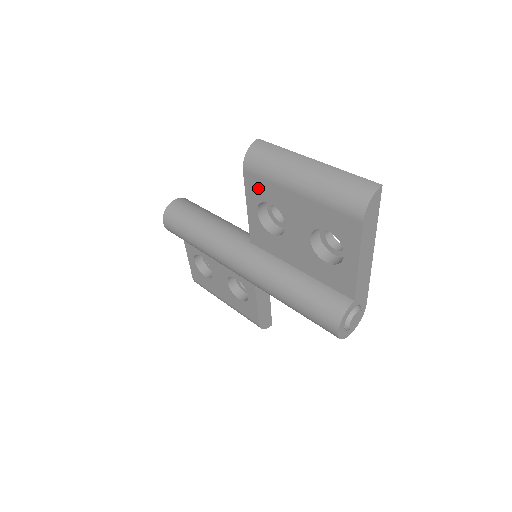
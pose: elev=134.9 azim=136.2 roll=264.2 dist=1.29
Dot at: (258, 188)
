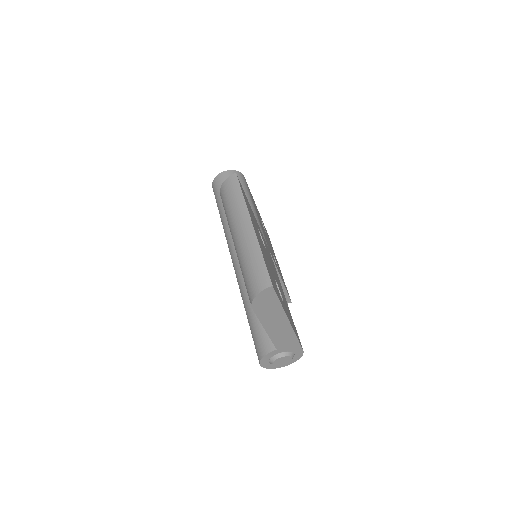
Dot at: occluded
